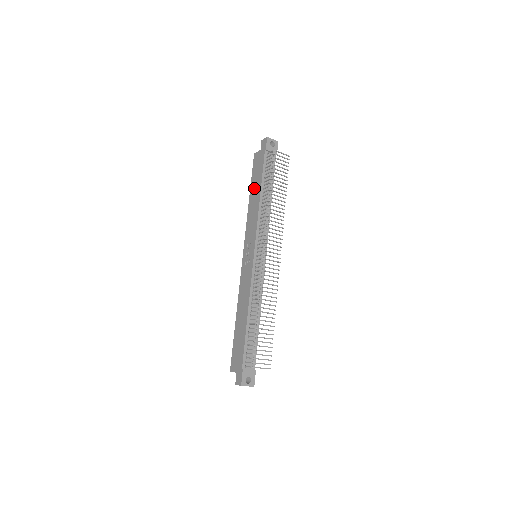
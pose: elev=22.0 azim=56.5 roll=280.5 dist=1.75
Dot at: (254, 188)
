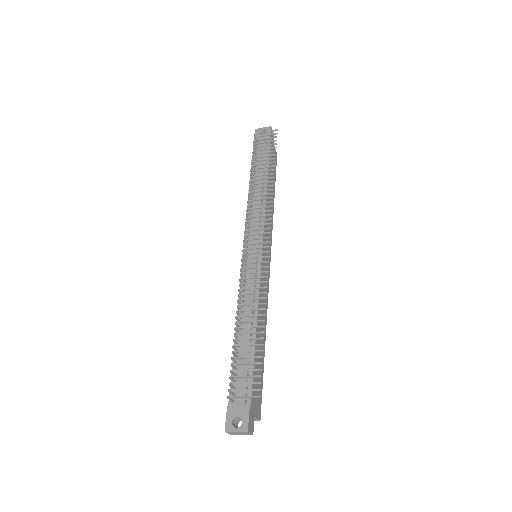
Dot at: occluded
